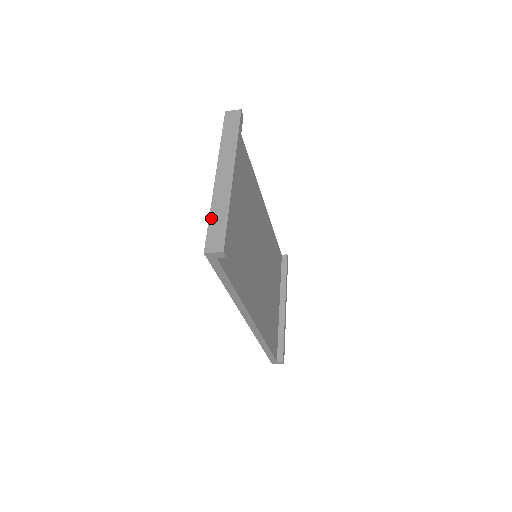
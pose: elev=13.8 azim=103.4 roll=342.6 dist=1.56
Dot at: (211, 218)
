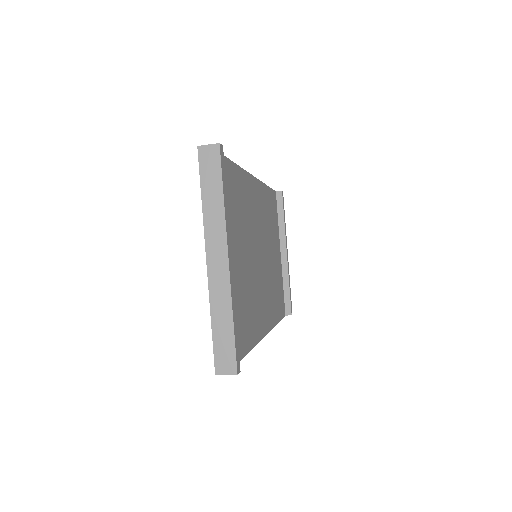
Dot at: (214, 328)
